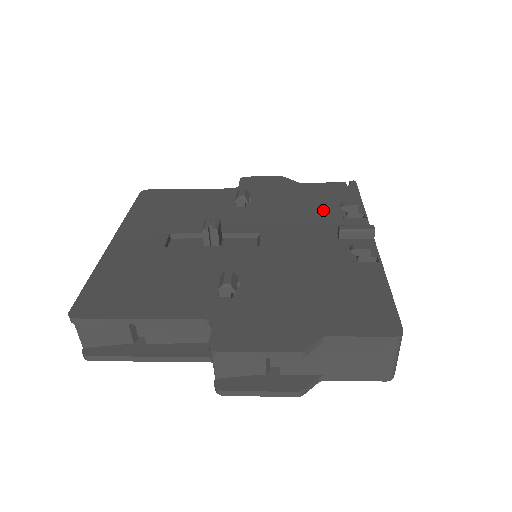
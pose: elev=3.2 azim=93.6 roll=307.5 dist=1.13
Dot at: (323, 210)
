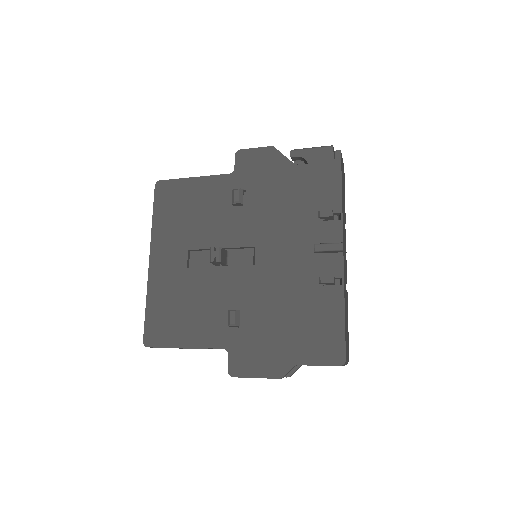
Dot at: (306, 209)
